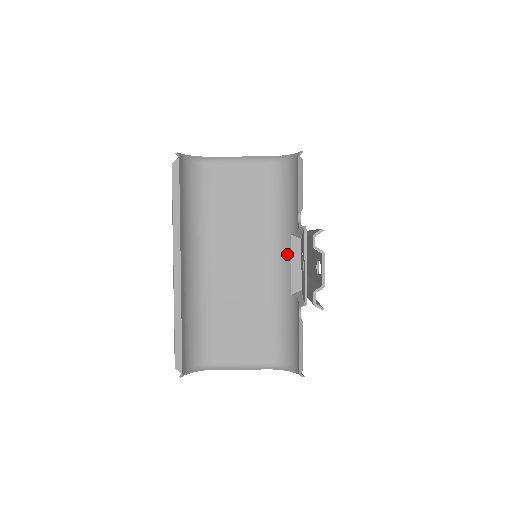
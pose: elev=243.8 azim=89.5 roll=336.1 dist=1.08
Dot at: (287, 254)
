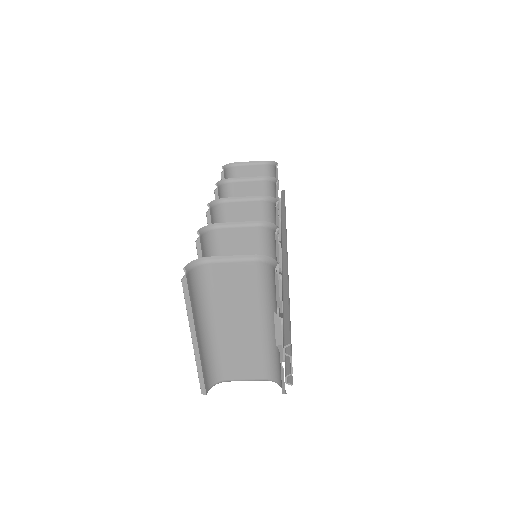
Dot at: (272, 321)
